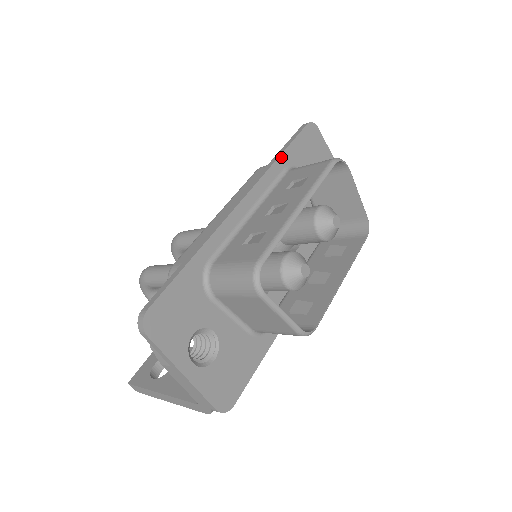
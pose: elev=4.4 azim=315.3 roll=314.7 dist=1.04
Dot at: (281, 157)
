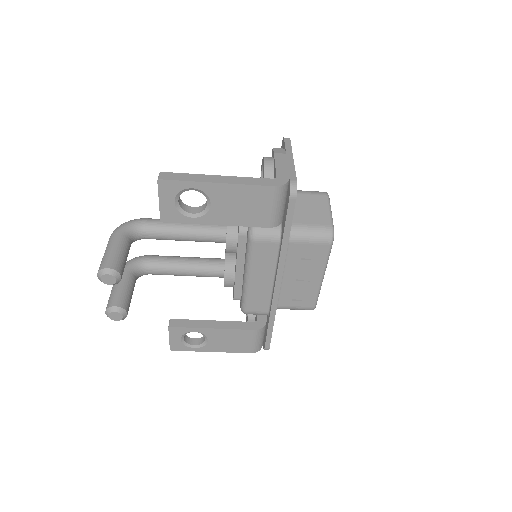
Dot at: occluded
